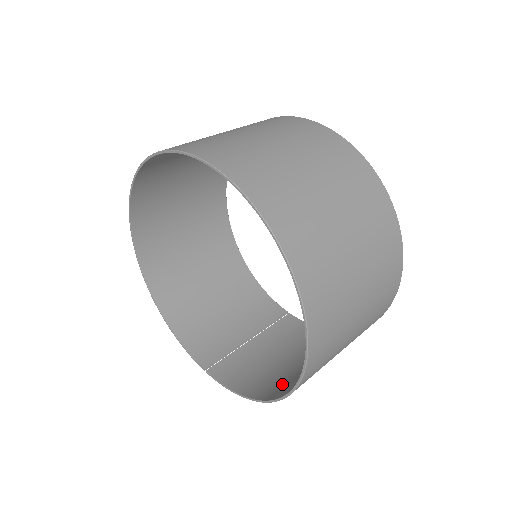
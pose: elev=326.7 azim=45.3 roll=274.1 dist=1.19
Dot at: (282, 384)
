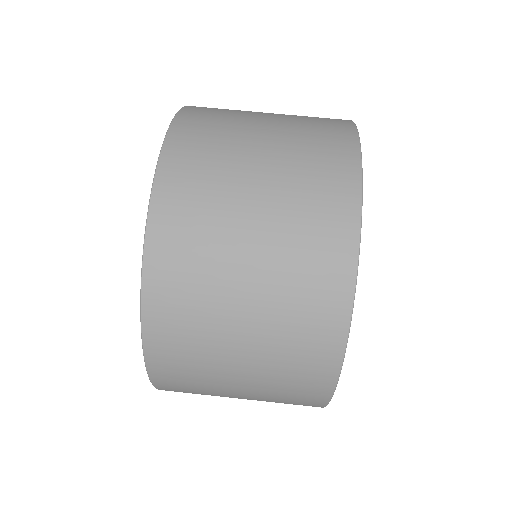
Dot at: occluded
